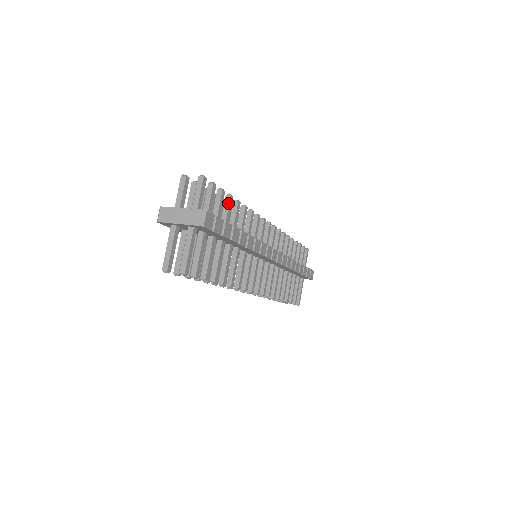
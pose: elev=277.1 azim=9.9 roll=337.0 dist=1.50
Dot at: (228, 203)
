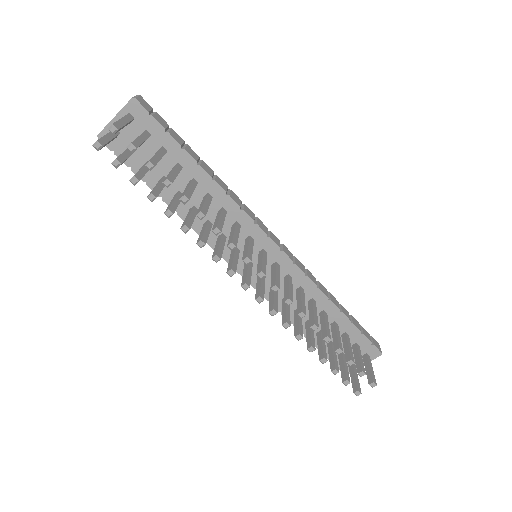
Dot at: occluded
